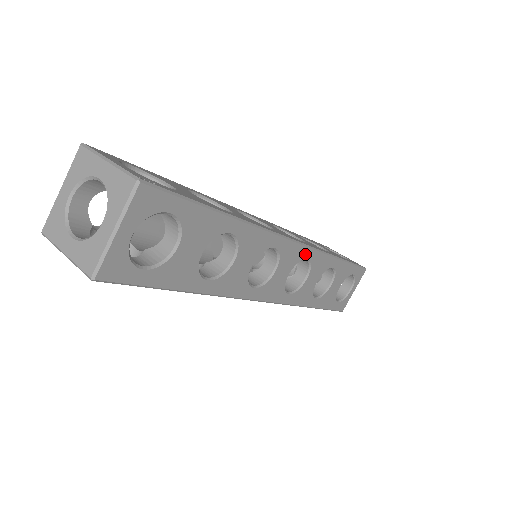
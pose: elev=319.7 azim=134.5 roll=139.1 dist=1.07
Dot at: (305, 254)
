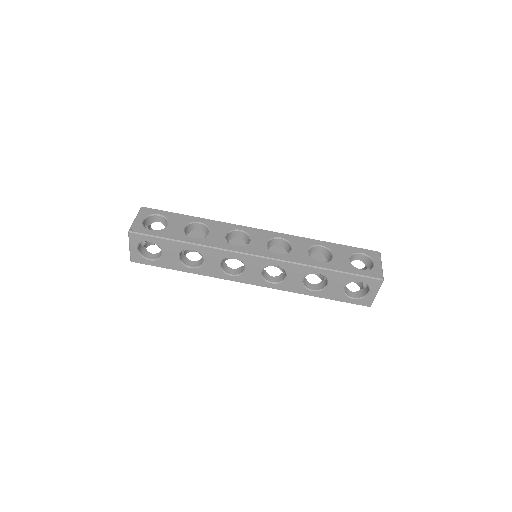
Dot at: (270, 263)
